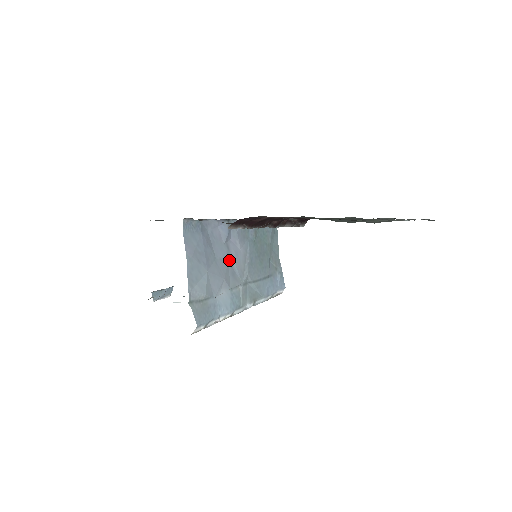
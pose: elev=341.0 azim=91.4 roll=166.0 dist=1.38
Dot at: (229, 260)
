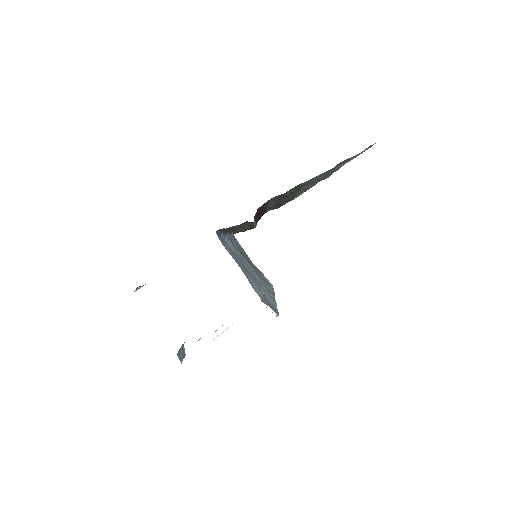
Dot at: occluded
